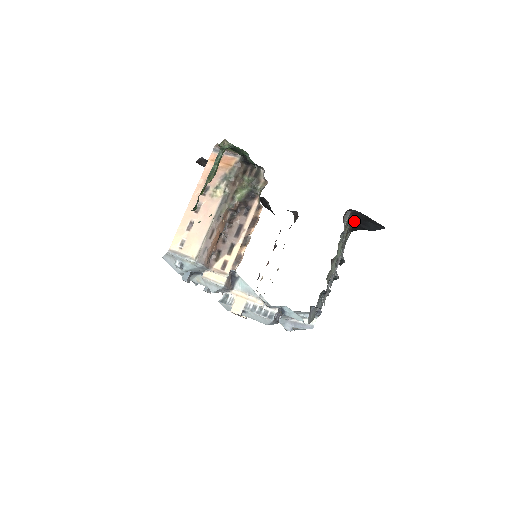
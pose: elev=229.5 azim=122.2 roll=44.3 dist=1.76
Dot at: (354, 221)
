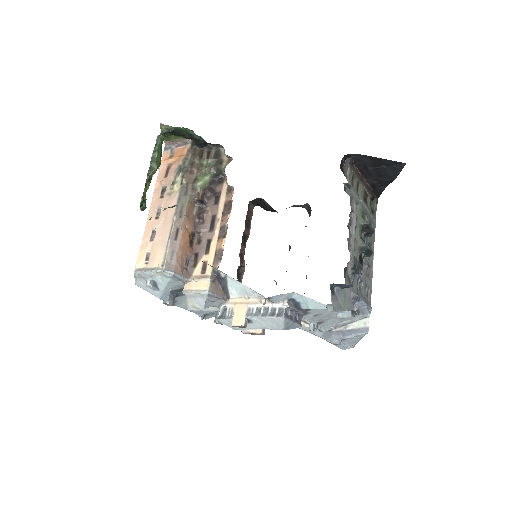
Dot at: (367, 177)
